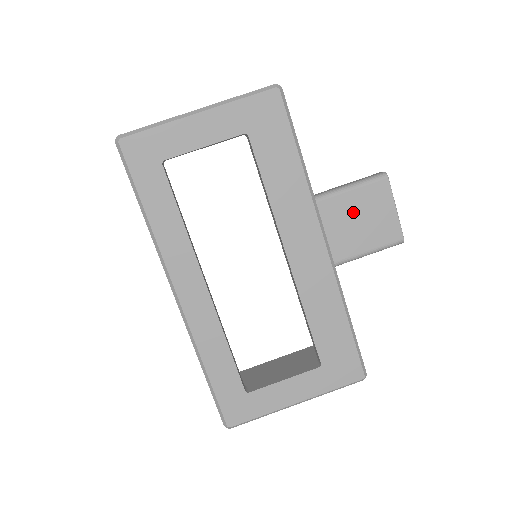
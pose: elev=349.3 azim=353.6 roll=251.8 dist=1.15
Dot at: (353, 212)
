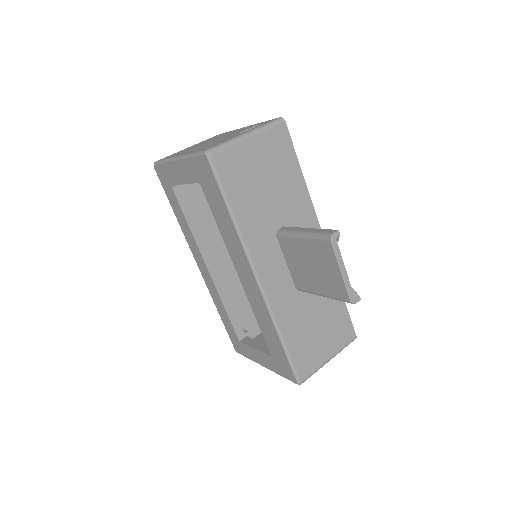
Dot at: (308, 258)
